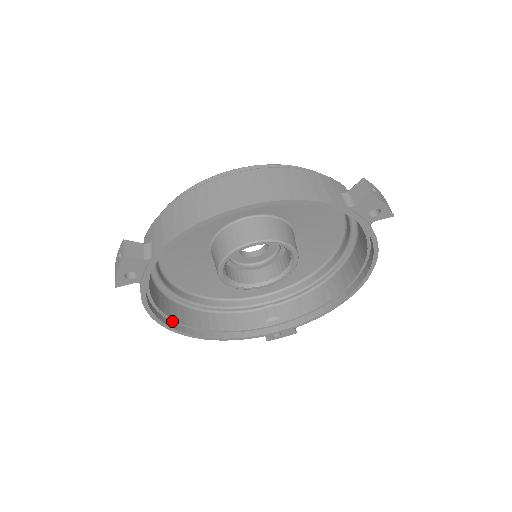
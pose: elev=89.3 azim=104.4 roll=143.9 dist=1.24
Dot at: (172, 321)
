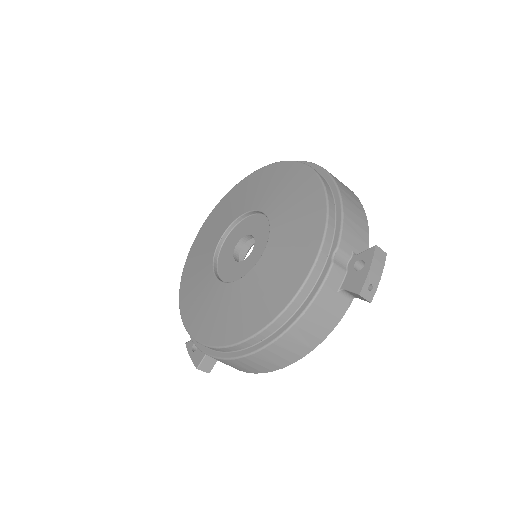
Dot at: occluded
